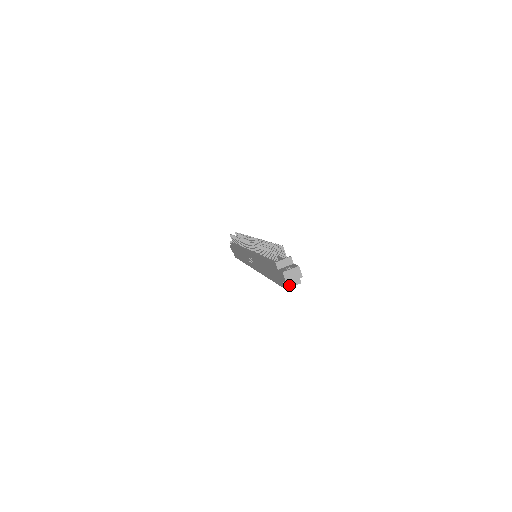
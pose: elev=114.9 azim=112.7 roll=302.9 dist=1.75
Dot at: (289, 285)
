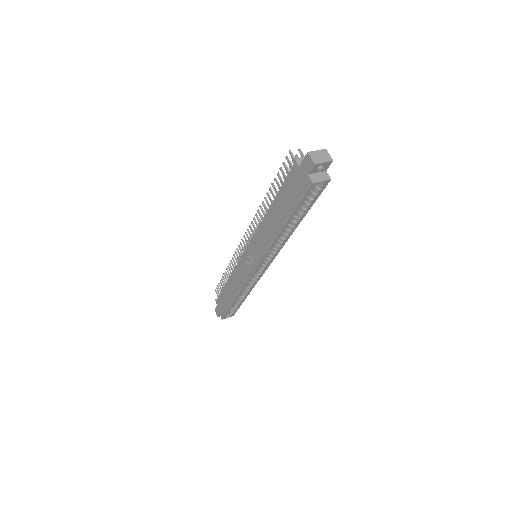
Dot at: (316, 179)
